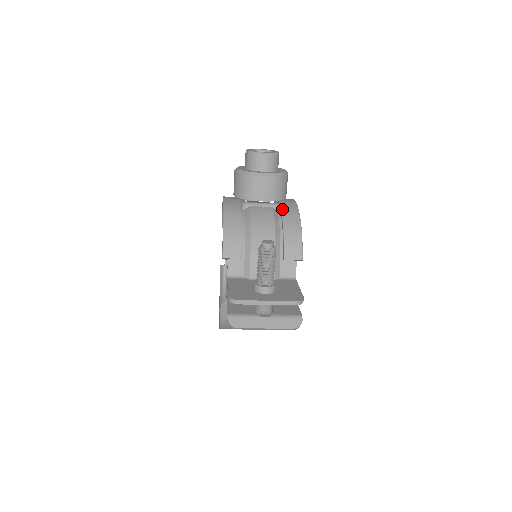
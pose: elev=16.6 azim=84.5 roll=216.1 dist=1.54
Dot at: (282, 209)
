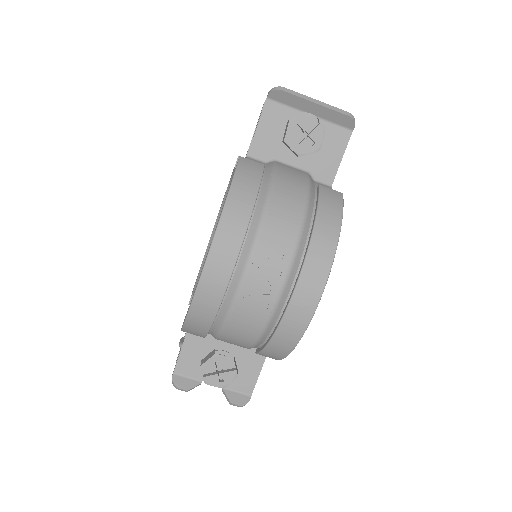
Dot at: occluded
